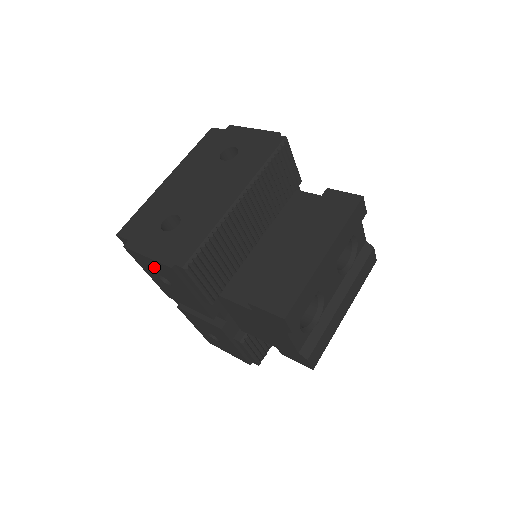
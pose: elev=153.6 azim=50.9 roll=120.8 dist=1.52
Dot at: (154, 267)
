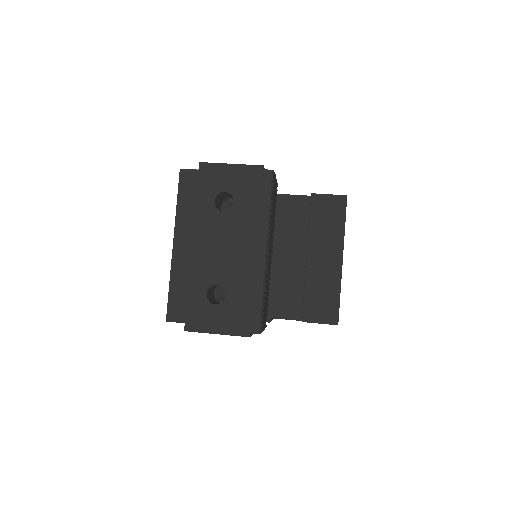
Dot at: occluded
